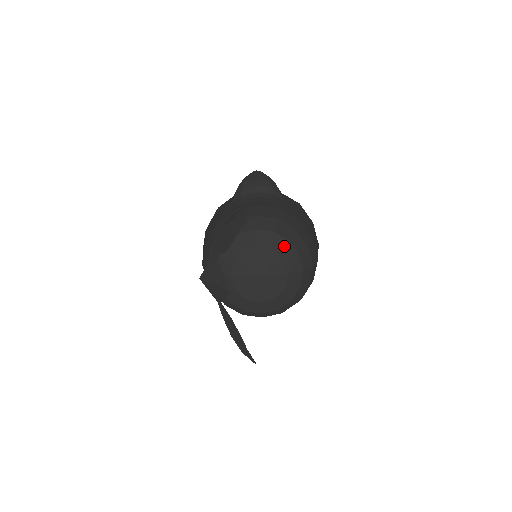
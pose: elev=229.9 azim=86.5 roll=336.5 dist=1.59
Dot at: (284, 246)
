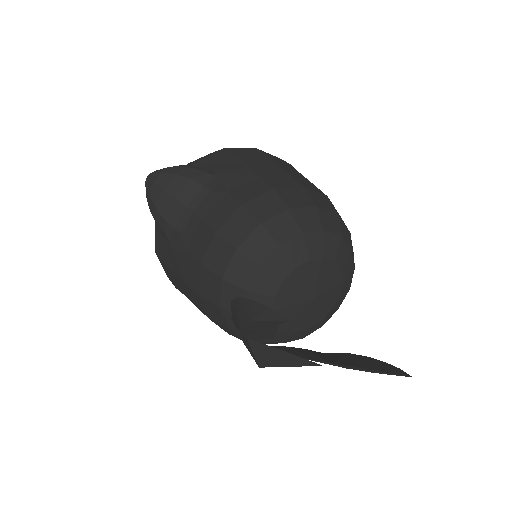
Dot at: (304, 245)
